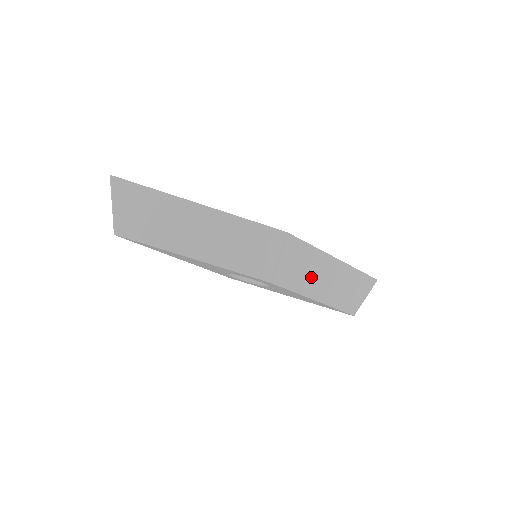
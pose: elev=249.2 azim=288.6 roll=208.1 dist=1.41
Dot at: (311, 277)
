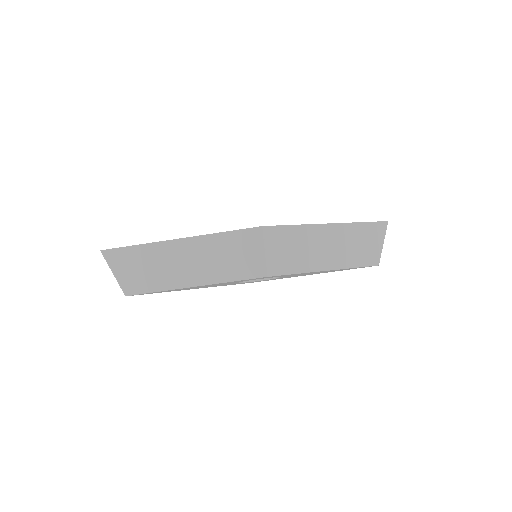
Dot at: (310, 252)
